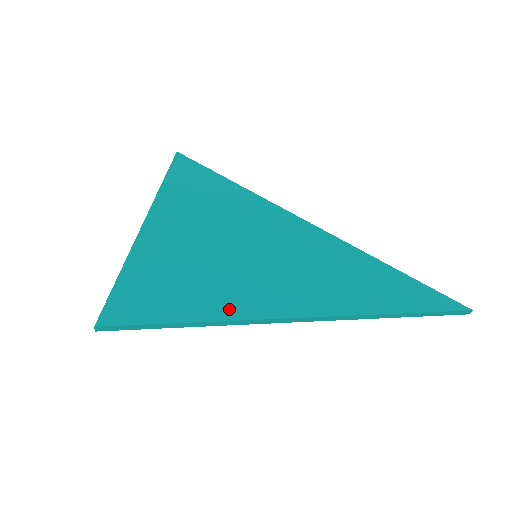
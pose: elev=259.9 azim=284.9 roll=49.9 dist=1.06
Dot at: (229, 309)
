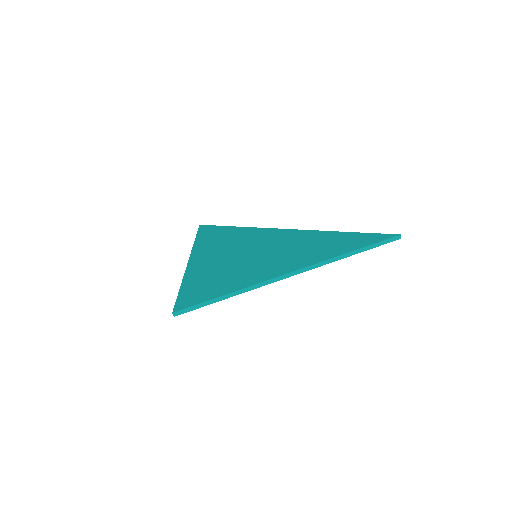
Dot at: (244, 283)
